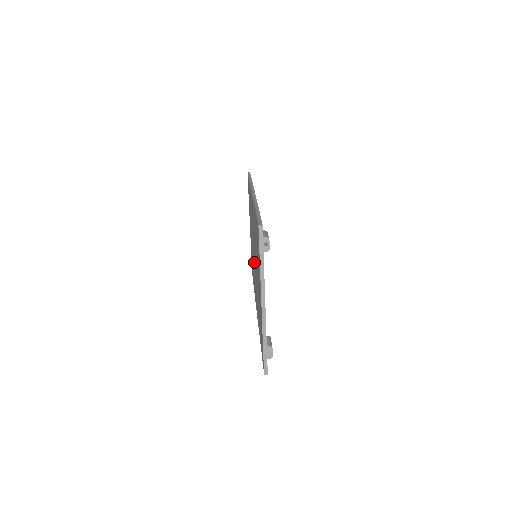
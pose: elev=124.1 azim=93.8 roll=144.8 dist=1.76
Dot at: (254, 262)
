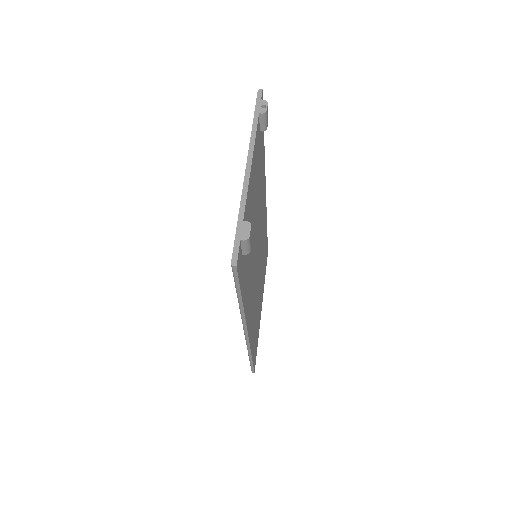
Dot at: occluded
